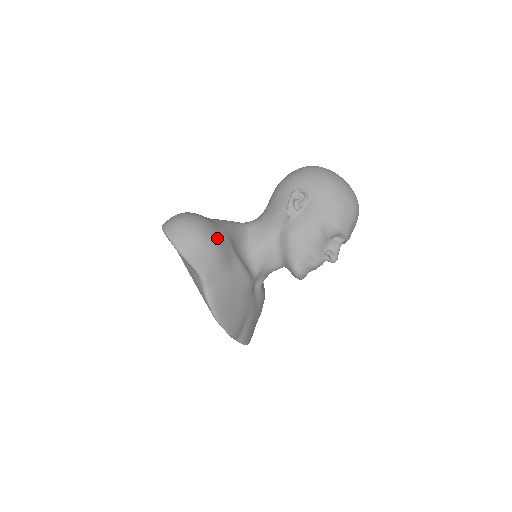
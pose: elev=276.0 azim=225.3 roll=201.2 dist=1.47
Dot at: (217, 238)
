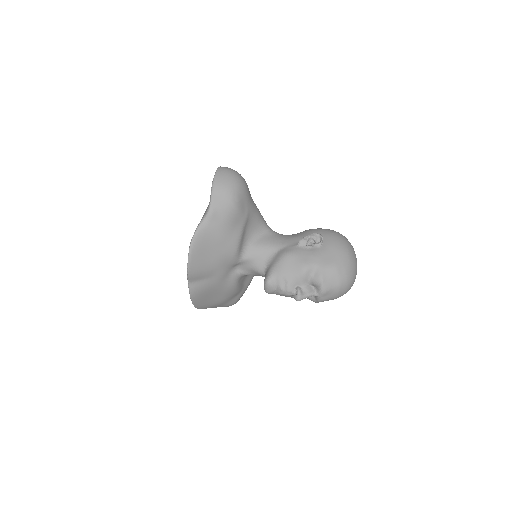
Dot at: (242, 202)
